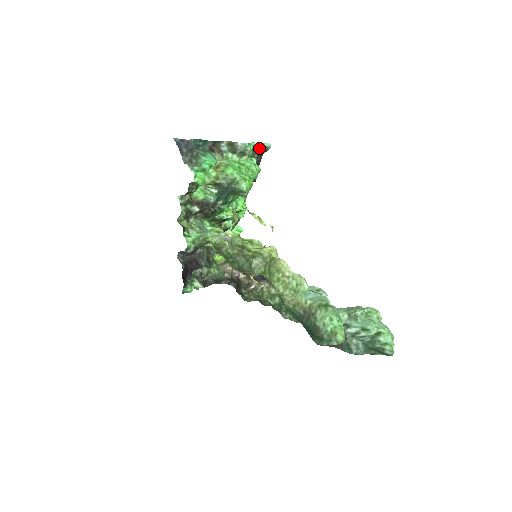
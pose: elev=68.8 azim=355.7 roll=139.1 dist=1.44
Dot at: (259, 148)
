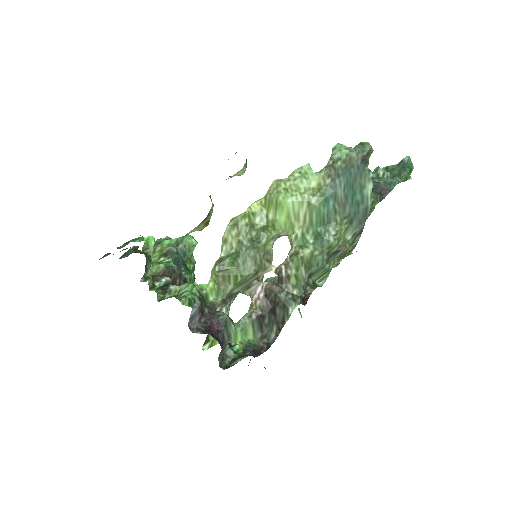
Dot at: occluded
